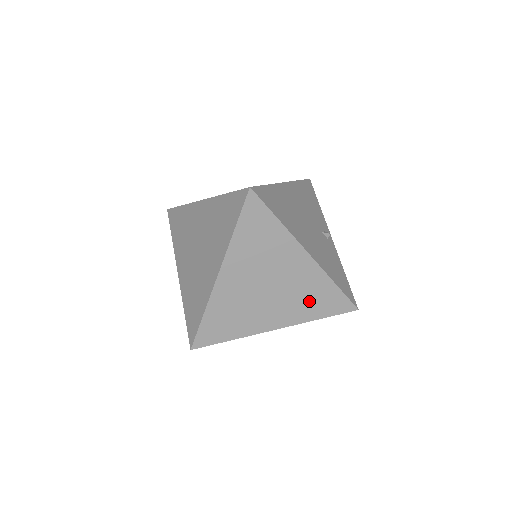
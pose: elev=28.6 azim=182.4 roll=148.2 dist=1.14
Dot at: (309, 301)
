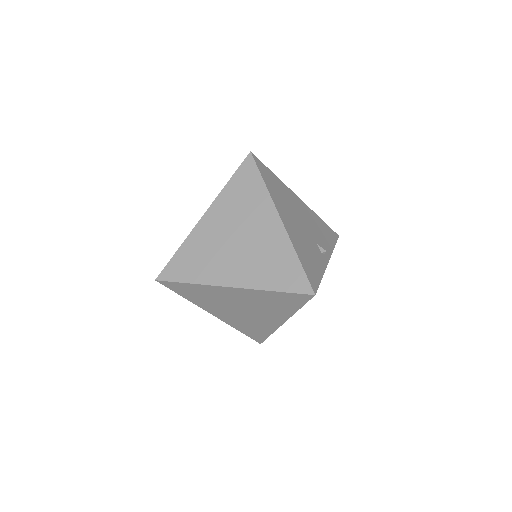
Dot at: (269, 267)
